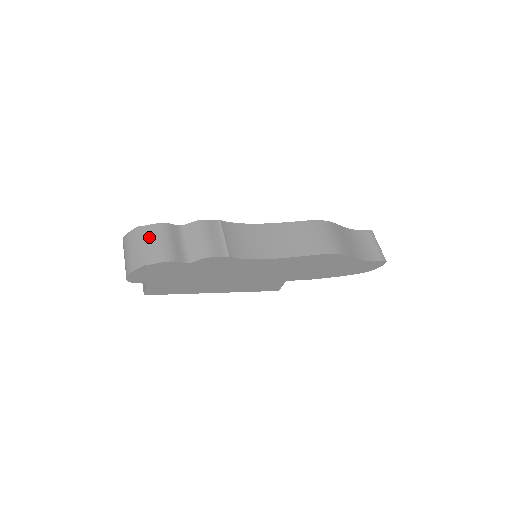
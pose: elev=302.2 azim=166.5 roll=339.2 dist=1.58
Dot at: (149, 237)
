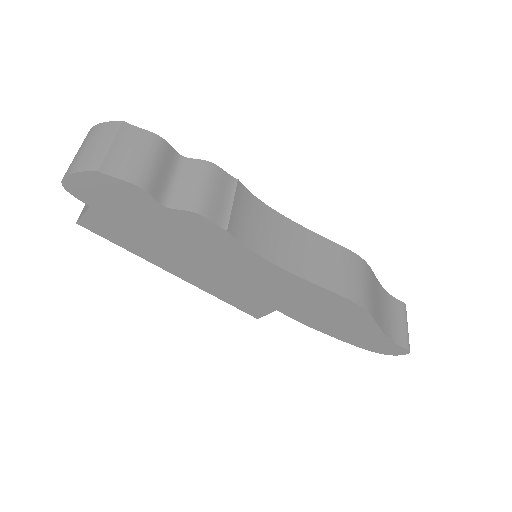
Dot at: (129, 141)
